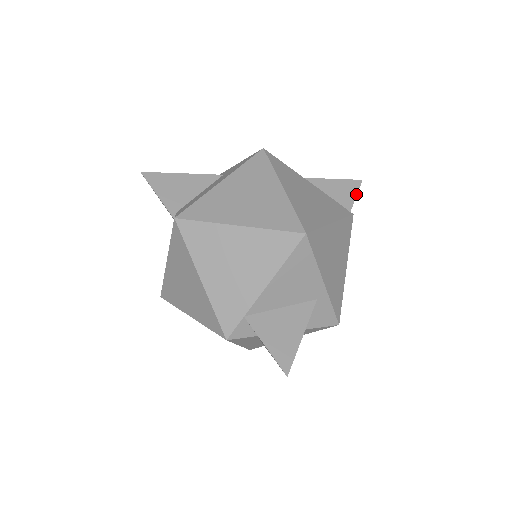
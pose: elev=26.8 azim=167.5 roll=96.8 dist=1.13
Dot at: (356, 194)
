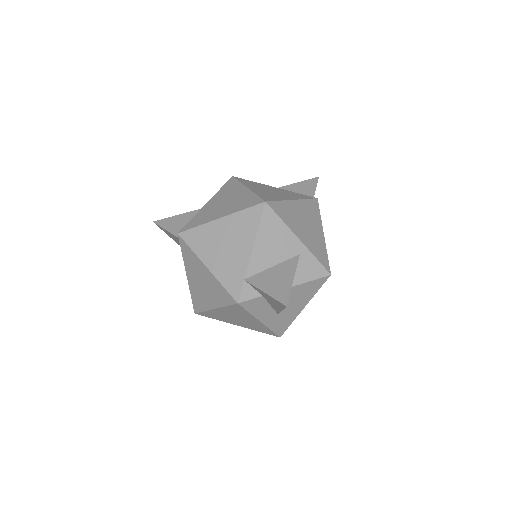
Dot at: (316, 186)
